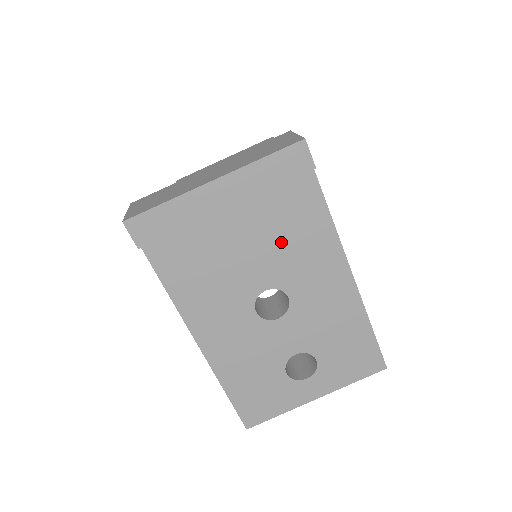
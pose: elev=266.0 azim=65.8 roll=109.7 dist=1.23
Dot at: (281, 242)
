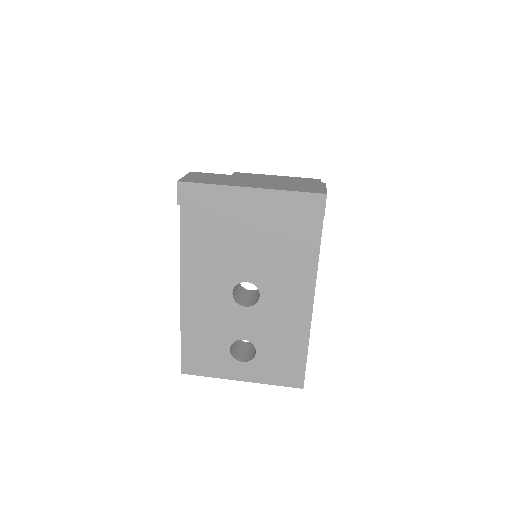
Dot at: (275, 254)
